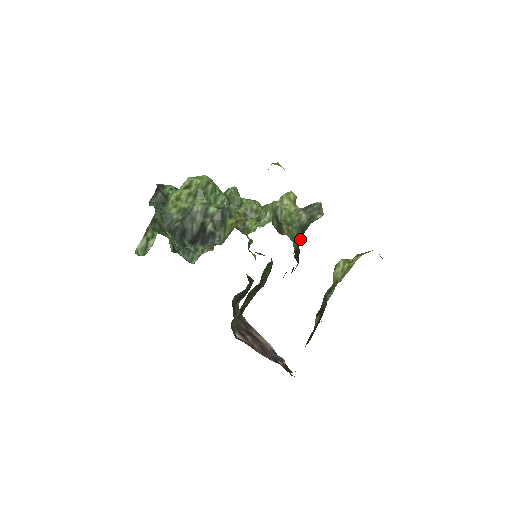
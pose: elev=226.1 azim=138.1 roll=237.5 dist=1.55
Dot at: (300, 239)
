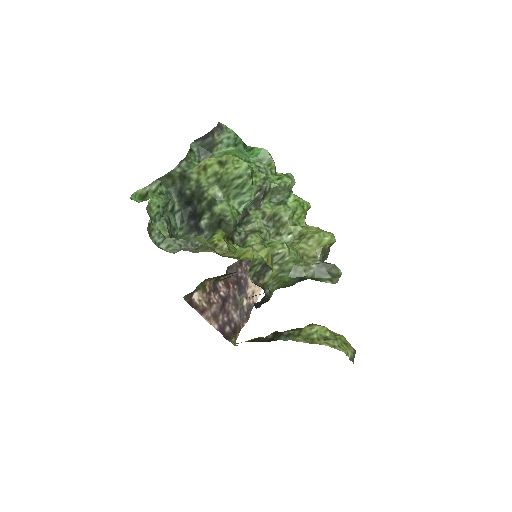
Dot at: (294, 283)
